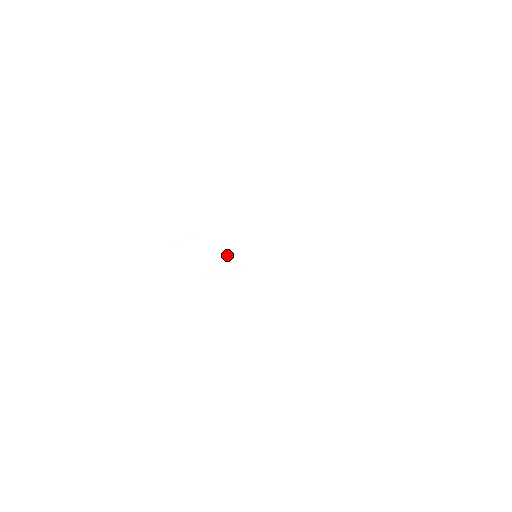
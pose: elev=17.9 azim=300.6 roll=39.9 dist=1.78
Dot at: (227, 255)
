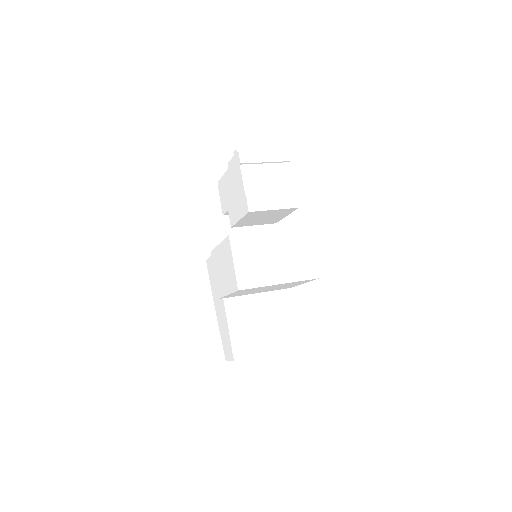
Dot at: (293, 184)
